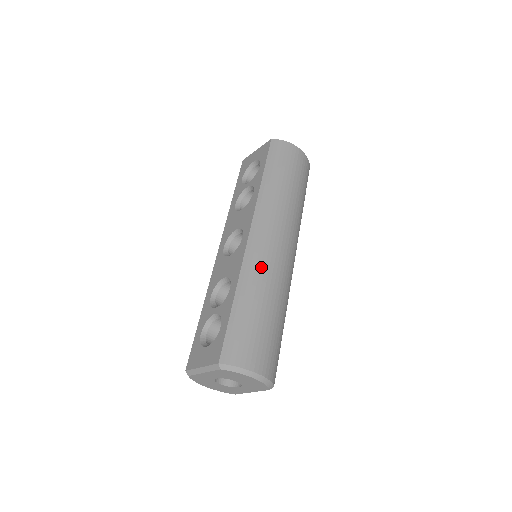
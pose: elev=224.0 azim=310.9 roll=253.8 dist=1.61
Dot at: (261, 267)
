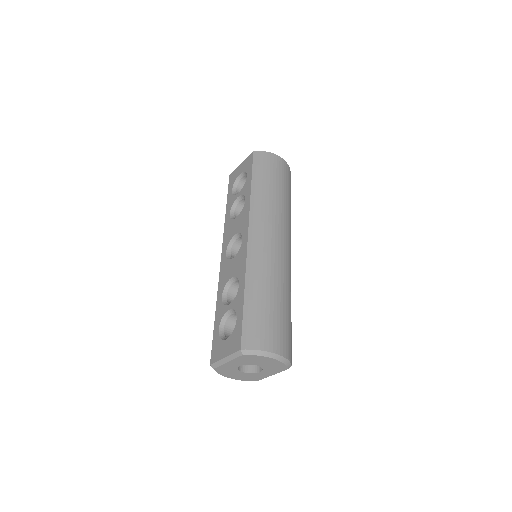
Dot at: (264, 262)
